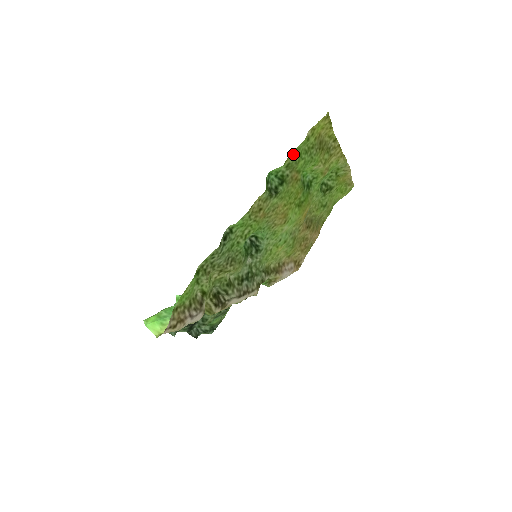
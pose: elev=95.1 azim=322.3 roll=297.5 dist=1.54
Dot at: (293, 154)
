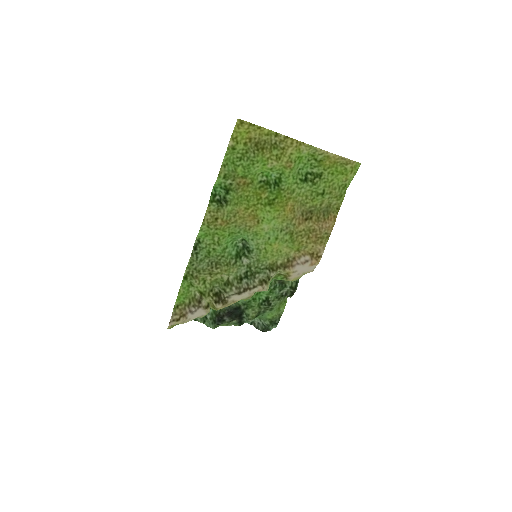
Dot at: (225, 166)
